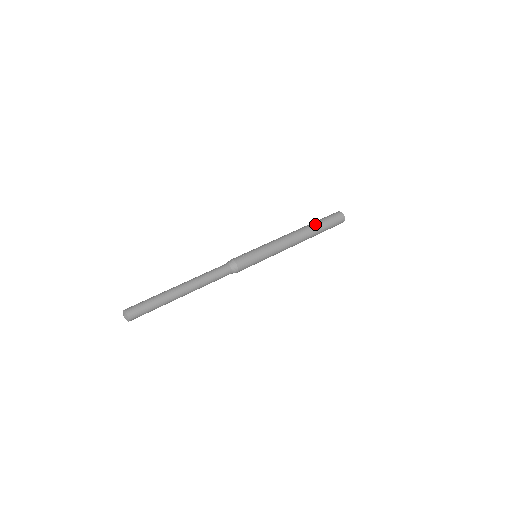
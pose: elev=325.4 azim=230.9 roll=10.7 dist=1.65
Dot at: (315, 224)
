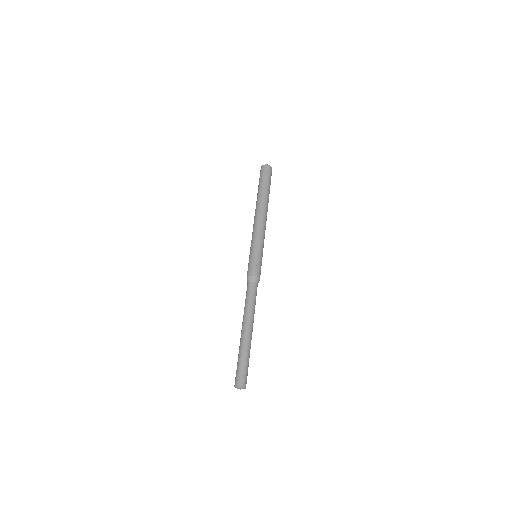
Dot at: (267, 193)
